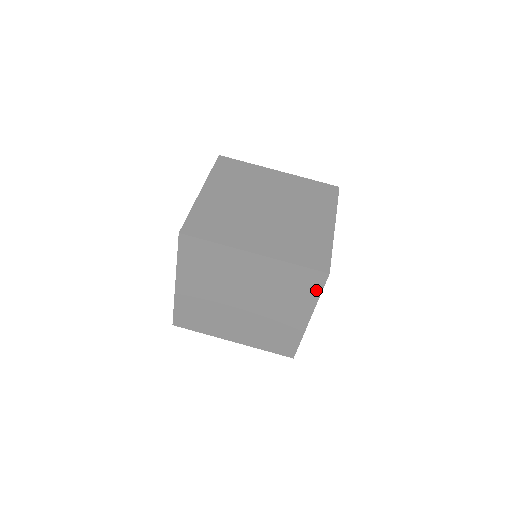
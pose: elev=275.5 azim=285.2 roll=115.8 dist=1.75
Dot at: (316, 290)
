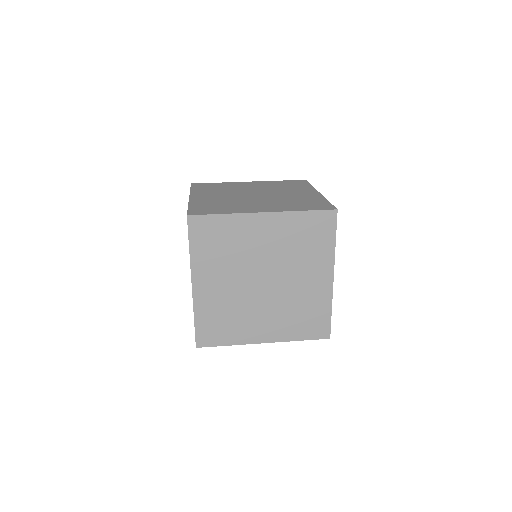
Dot at: (306, 184)
